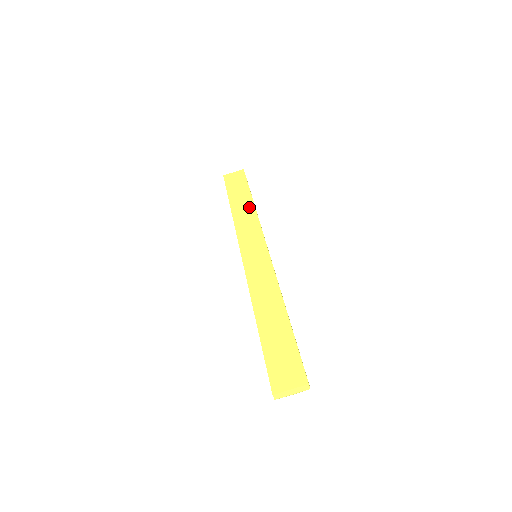
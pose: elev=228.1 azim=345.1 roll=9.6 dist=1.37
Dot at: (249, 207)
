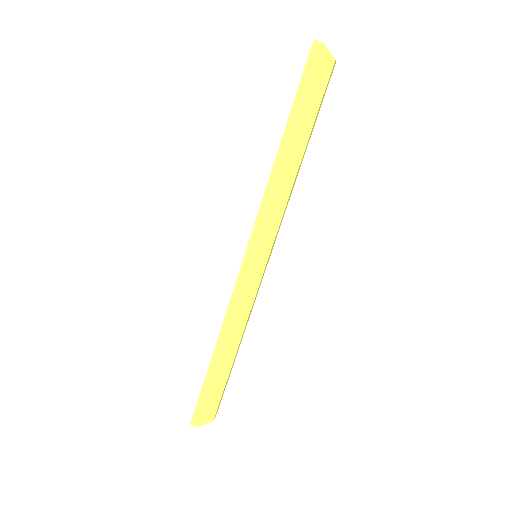
Dot at: occluded
